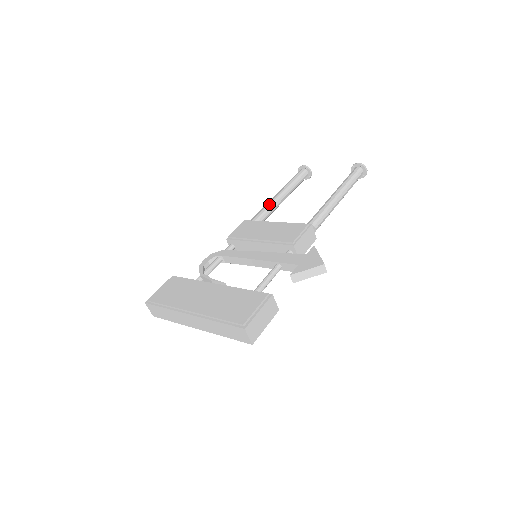
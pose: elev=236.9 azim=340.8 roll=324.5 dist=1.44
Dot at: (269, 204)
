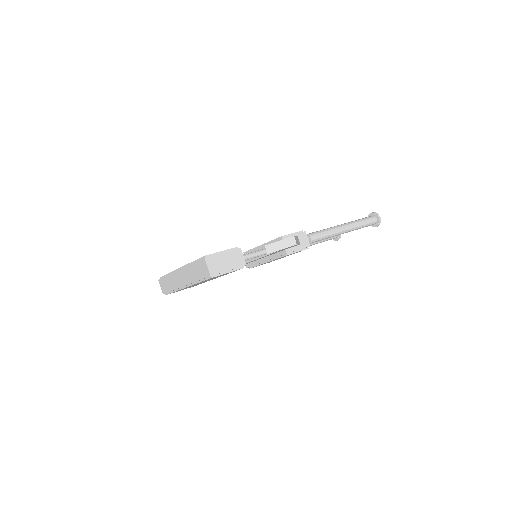
Dot at: occluded
